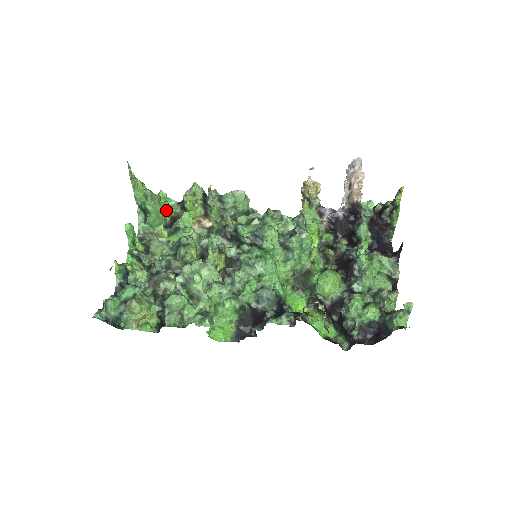
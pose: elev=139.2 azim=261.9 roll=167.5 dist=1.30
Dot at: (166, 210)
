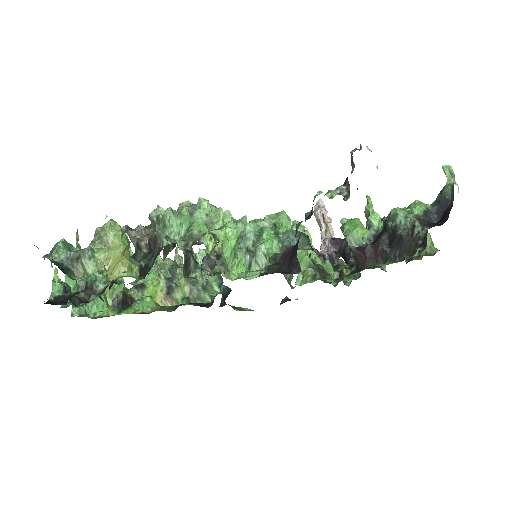
Dot at: occluded
